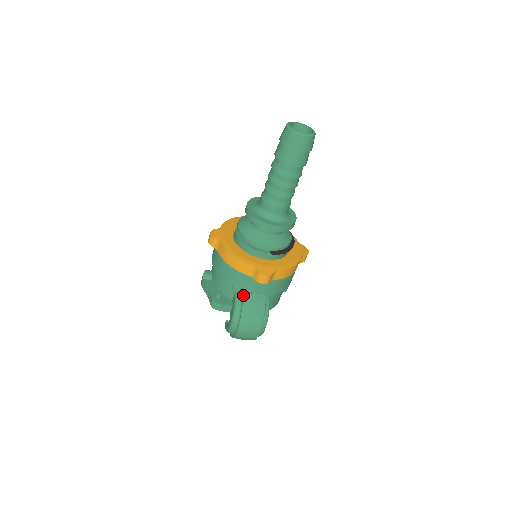
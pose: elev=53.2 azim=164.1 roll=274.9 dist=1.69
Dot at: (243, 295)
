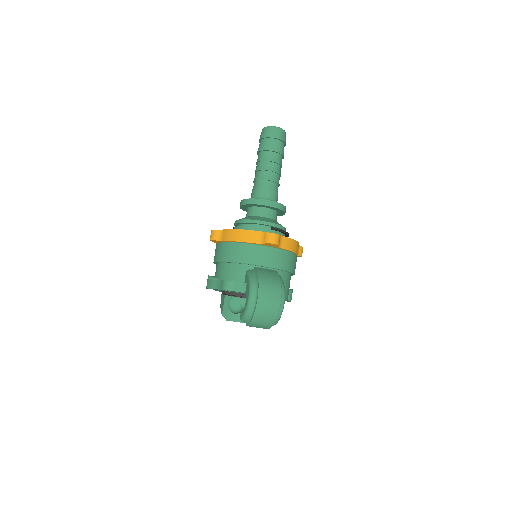
Dot at: (255, 268)
